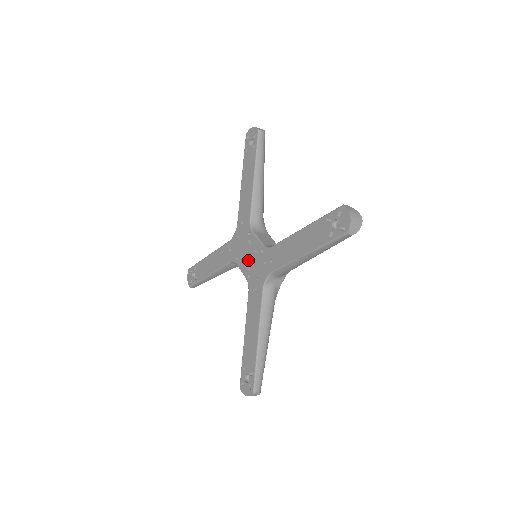
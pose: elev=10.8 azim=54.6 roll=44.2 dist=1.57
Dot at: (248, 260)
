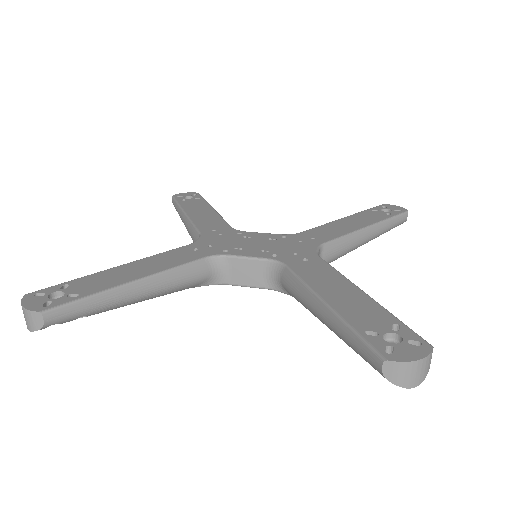
Dot at: (258, 246)
